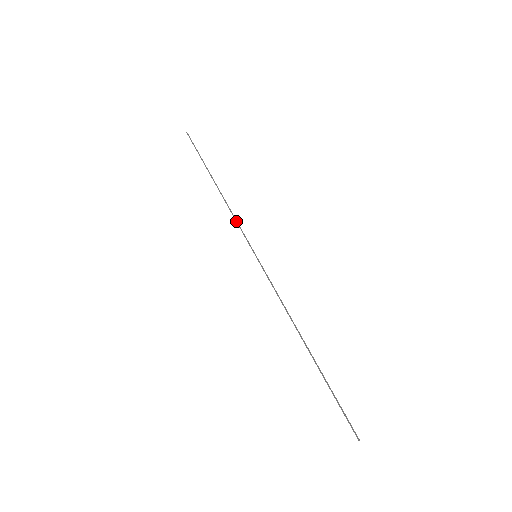
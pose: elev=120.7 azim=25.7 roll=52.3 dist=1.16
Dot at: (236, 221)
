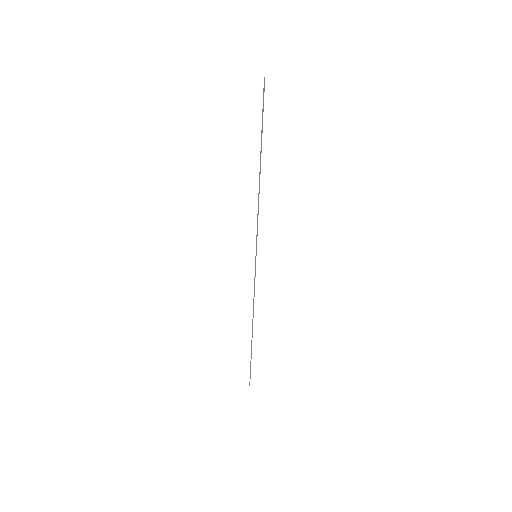
Dot at: occluded
